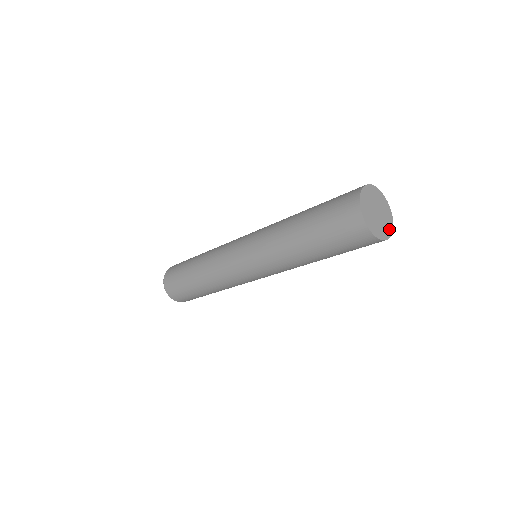
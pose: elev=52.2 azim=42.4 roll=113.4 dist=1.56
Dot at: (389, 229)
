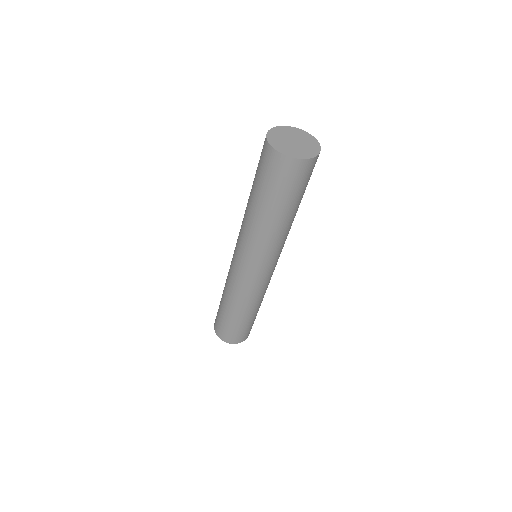
Dot at: (315, 149)
